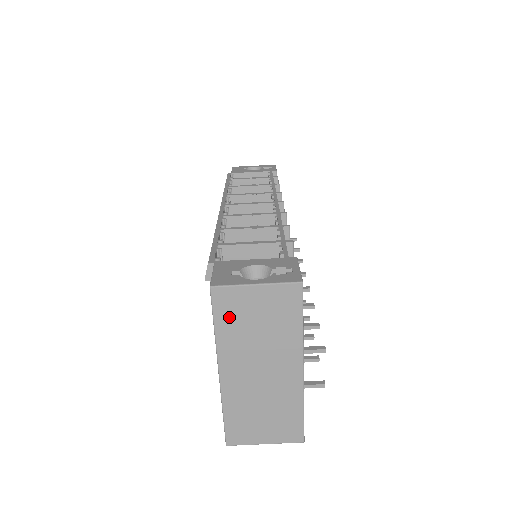
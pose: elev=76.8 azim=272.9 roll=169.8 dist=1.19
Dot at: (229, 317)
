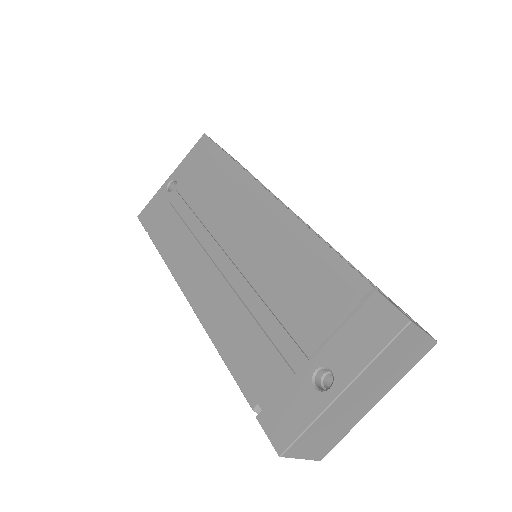
Dot at: (394, 349)
